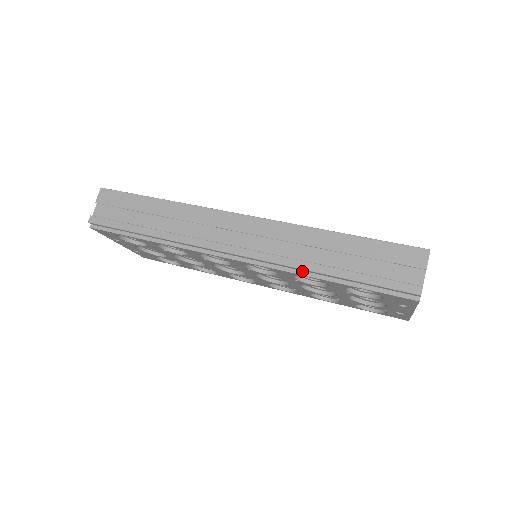
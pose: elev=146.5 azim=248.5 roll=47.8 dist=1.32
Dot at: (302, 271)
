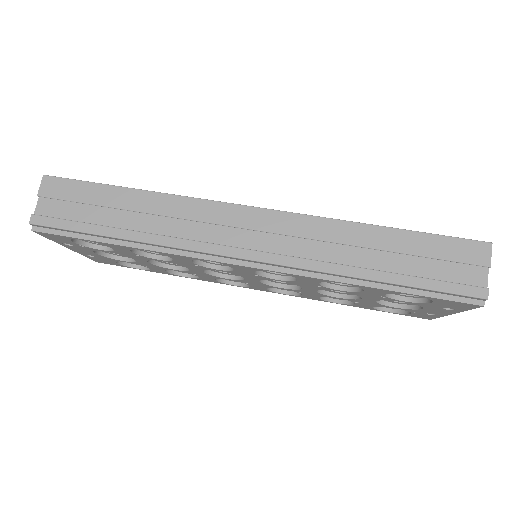
Dot at: (336, 276)
